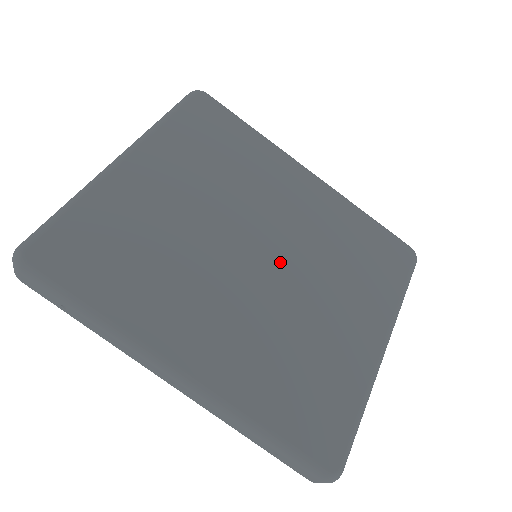
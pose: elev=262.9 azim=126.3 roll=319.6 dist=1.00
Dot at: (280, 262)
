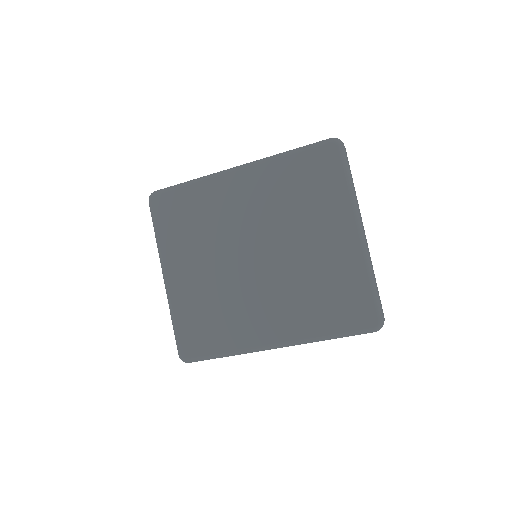
Dot at: (268, 247)
